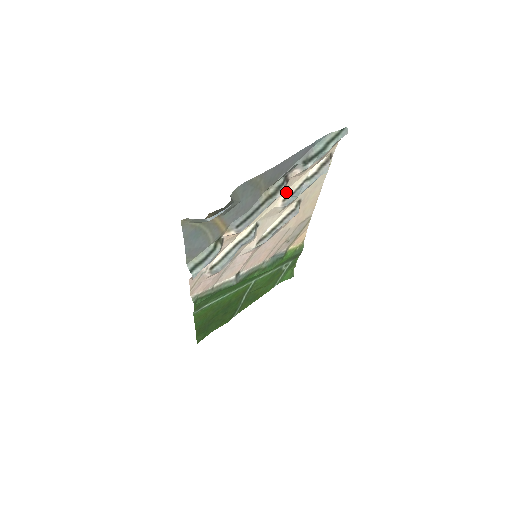
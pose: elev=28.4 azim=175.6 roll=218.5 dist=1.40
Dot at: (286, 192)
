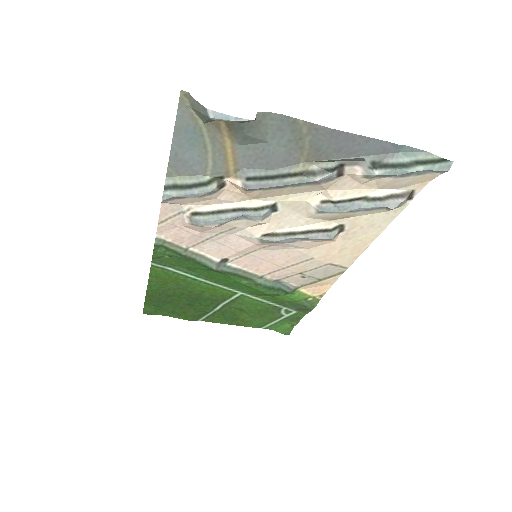
Dot at: (331, 192)
